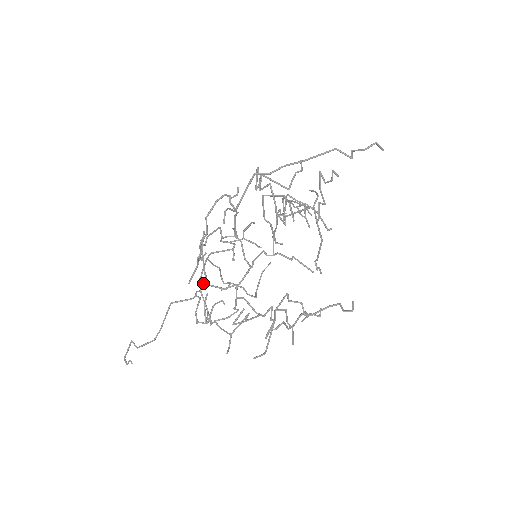
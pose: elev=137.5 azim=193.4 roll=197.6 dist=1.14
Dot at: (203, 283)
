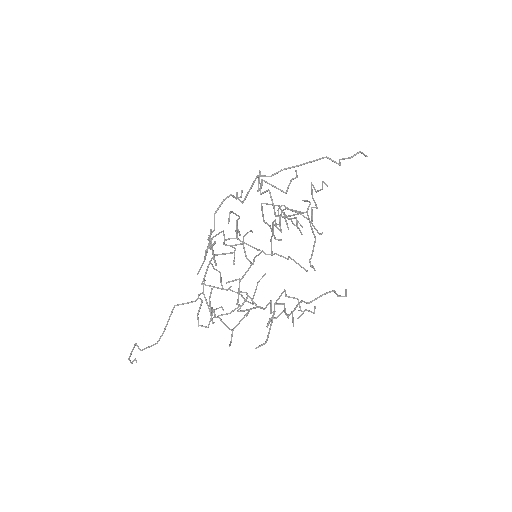
Dot at: occluded
